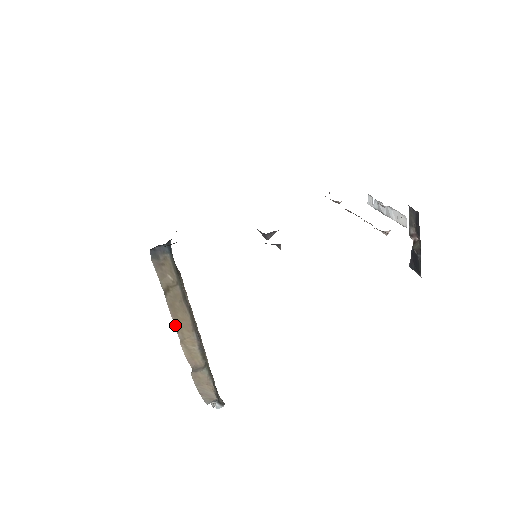
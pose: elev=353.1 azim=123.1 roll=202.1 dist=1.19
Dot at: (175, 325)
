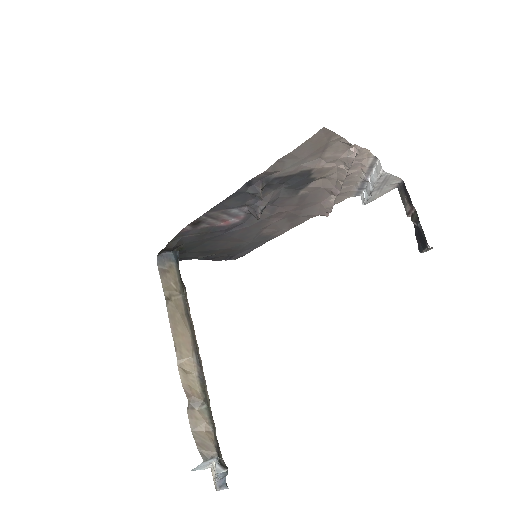
Dot at: (174, 341)
